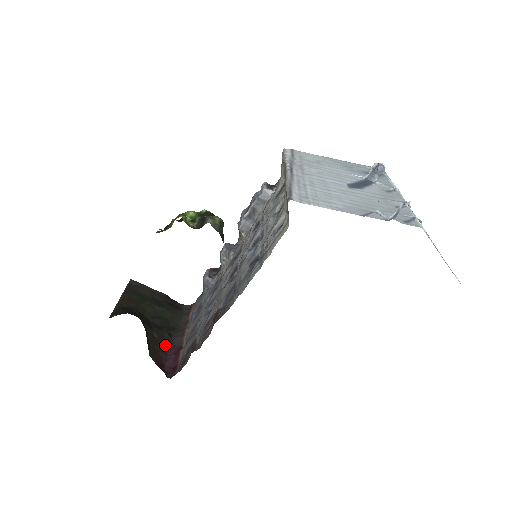
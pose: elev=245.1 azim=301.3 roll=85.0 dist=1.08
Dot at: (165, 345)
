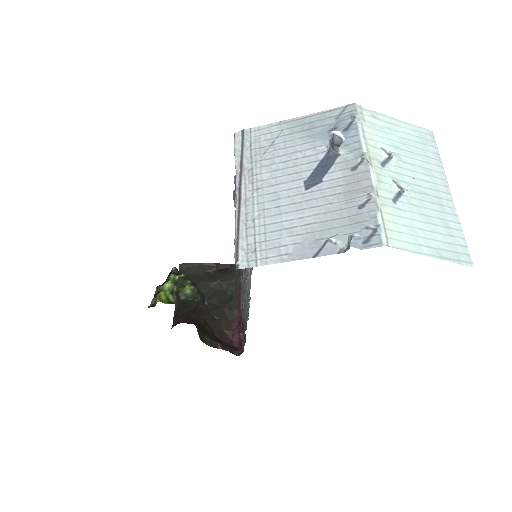
Dot at: (228, 321)
